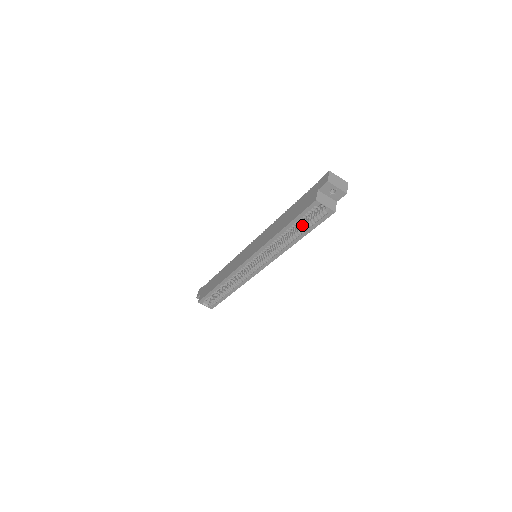
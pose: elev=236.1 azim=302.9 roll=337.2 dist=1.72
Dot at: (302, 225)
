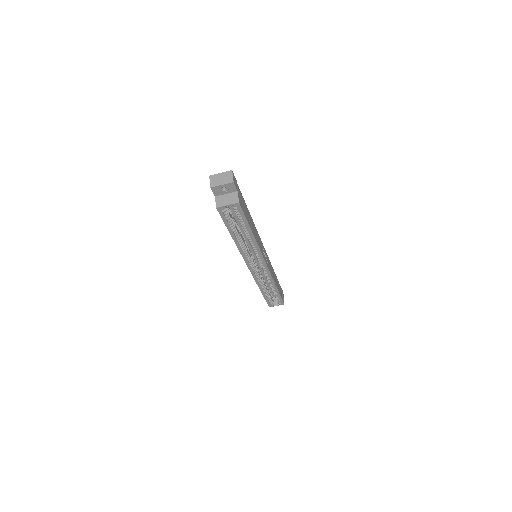
Dot at: occluded
